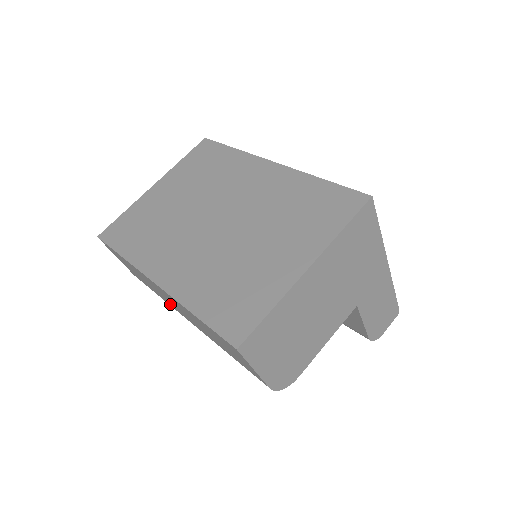
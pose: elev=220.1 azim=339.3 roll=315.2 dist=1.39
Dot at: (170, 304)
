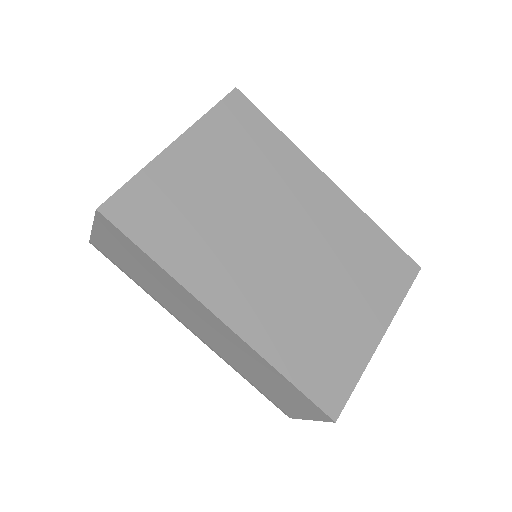
Dot at: (172, 309)
